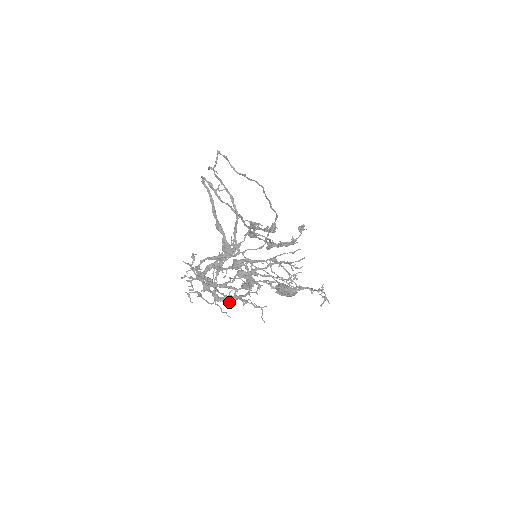
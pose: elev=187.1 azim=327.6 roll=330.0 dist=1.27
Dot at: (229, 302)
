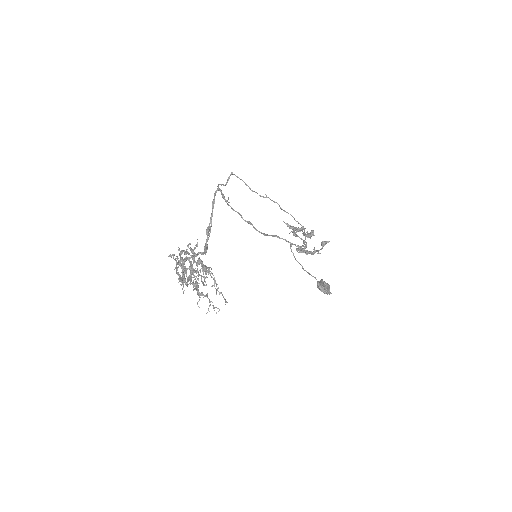
Dot at: occluded
